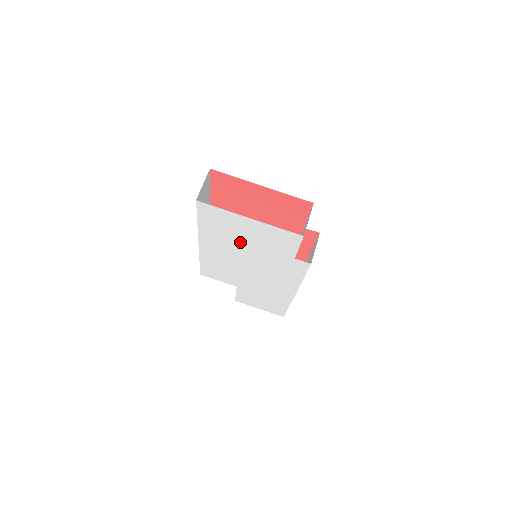
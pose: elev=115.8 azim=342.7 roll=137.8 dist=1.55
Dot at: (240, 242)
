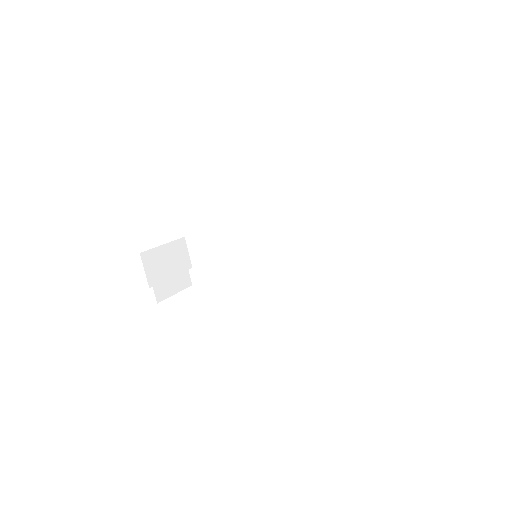
Dot at: occluded
